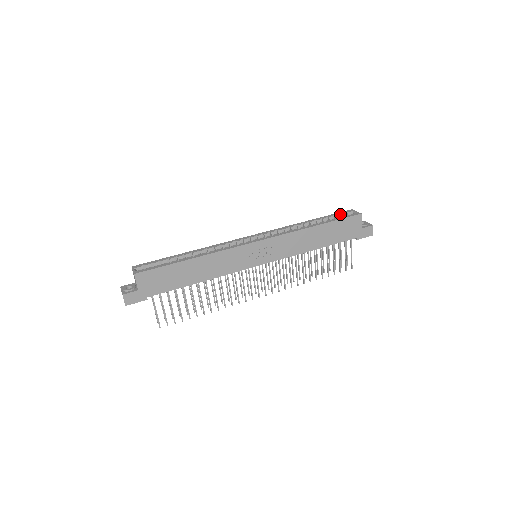
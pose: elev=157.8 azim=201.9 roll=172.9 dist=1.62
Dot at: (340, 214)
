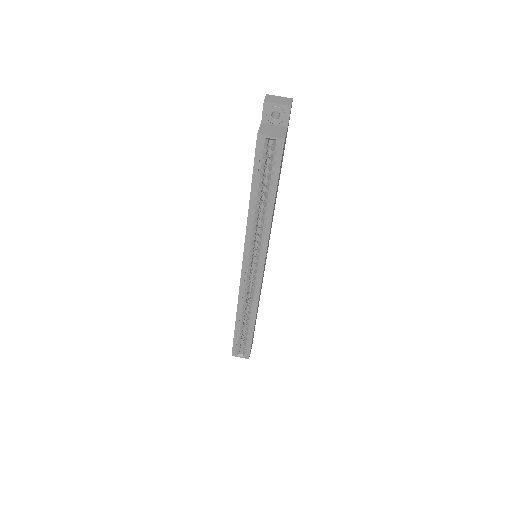
Dot at: (260, 159)
